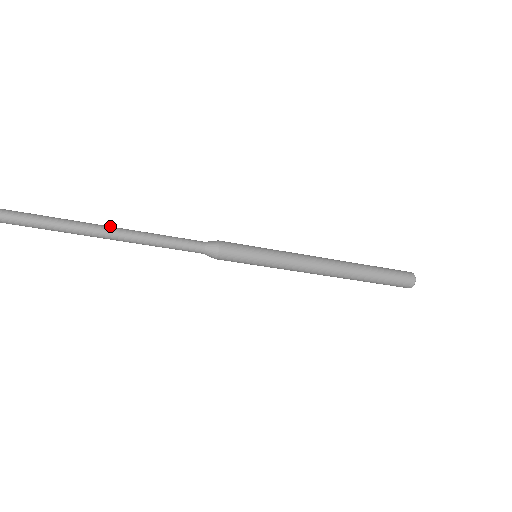
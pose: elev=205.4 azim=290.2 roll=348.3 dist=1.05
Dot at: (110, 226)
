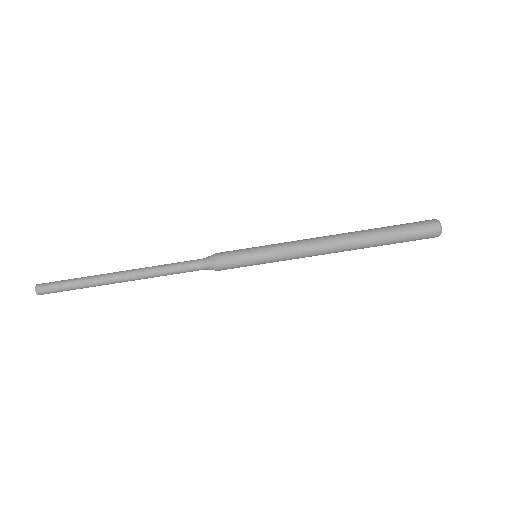
Dot at: occluded
